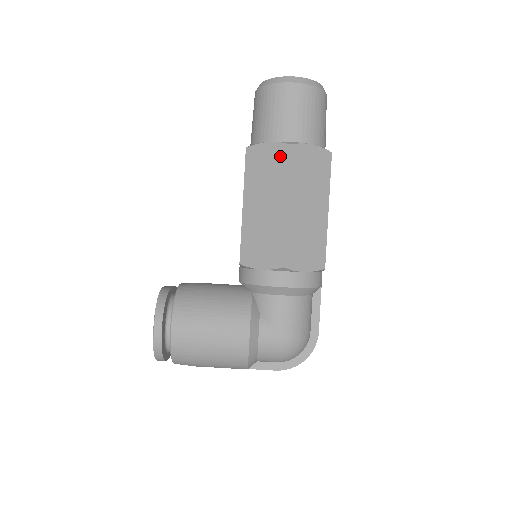
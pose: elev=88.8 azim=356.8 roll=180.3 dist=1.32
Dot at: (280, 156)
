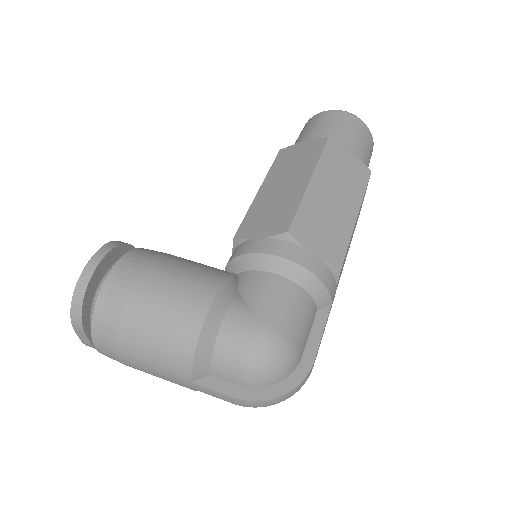
Dot at: (314, 147)
